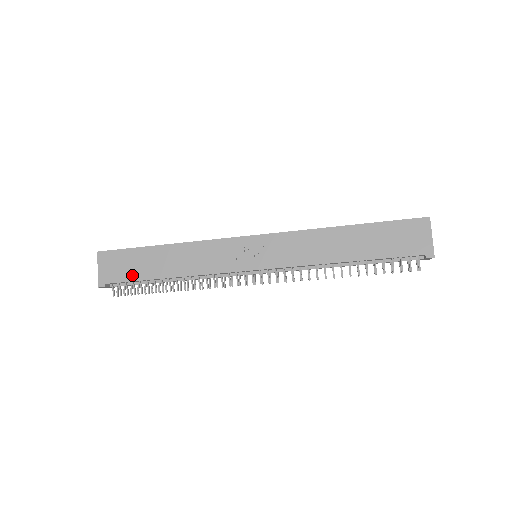
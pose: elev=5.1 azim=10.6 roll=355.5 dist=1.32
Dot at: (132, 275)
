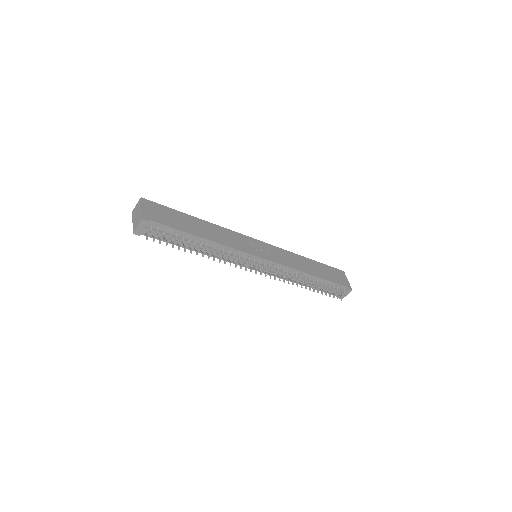
Dot at: (173, 224)
